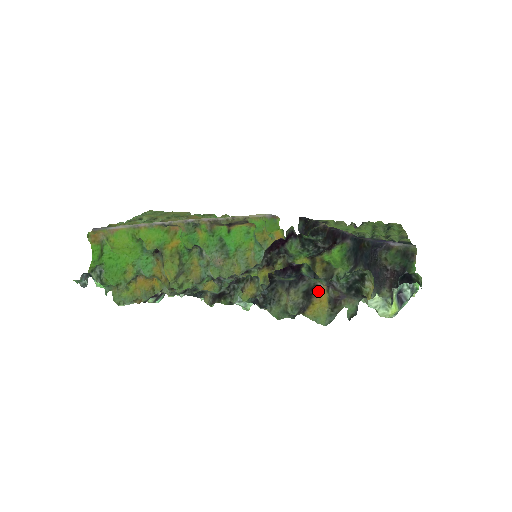
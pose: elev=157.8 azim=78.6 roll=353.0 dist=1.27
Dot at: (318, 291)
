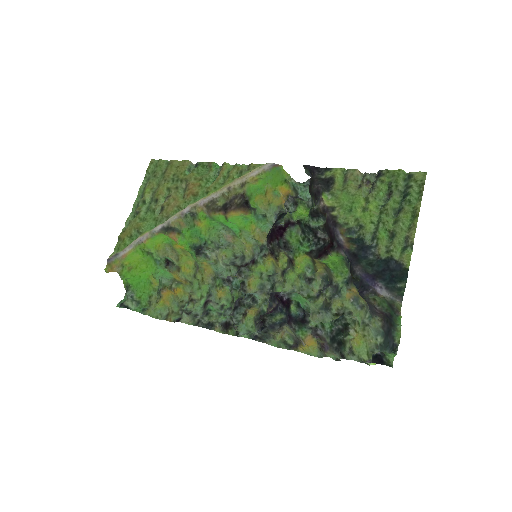
Dot at: occluded
